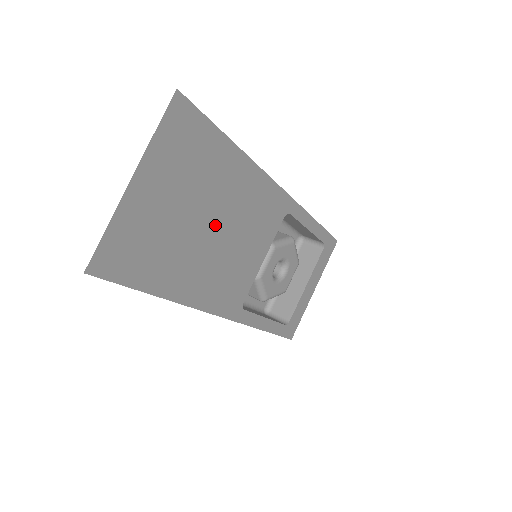
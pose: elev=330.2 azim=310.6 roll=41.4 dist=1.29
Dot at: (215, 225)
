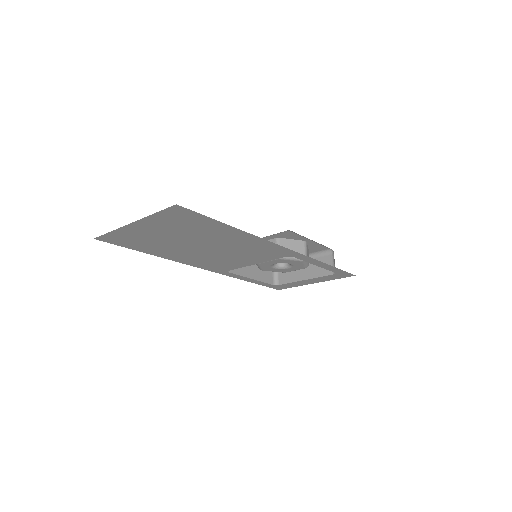
Dot at: (206, 246)
